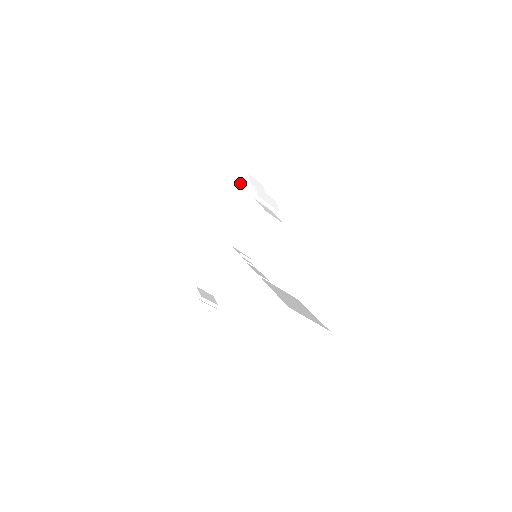
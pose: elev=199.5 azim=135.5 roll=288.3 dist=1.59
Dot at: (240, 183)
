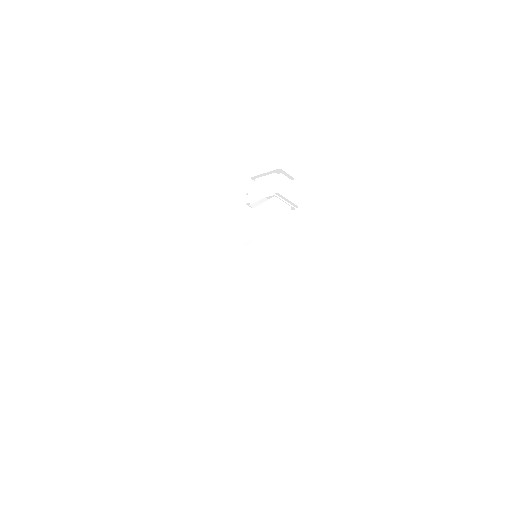
Dot at: (273, 154)
